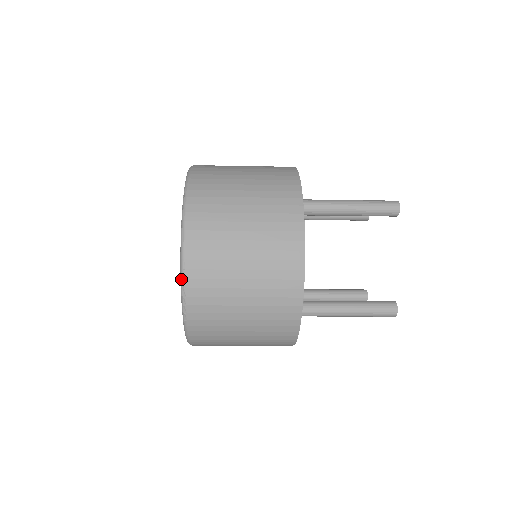
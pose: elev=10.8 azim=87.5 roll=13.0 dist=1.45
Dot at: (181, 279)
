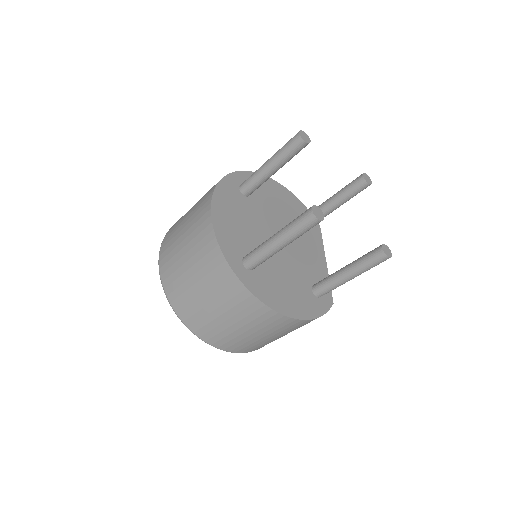
Dot at: (159, 271)
